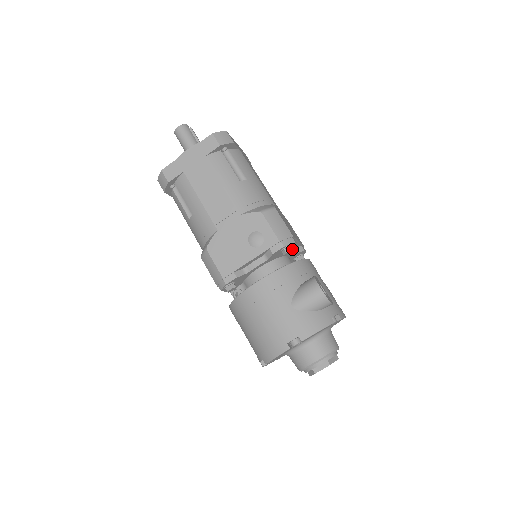
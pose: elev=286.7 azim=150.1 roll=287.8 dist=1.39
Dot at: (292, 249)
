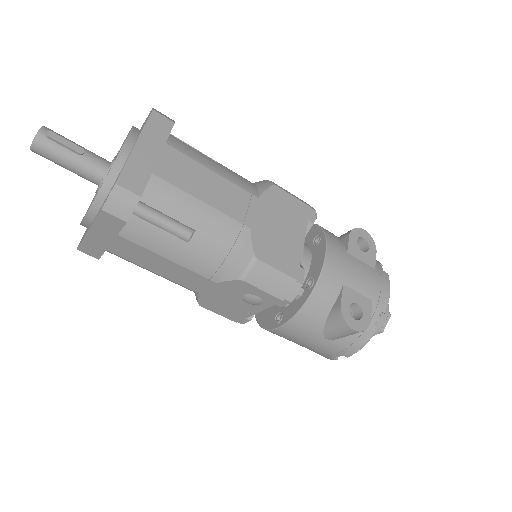
Dot at: (302, 292)
